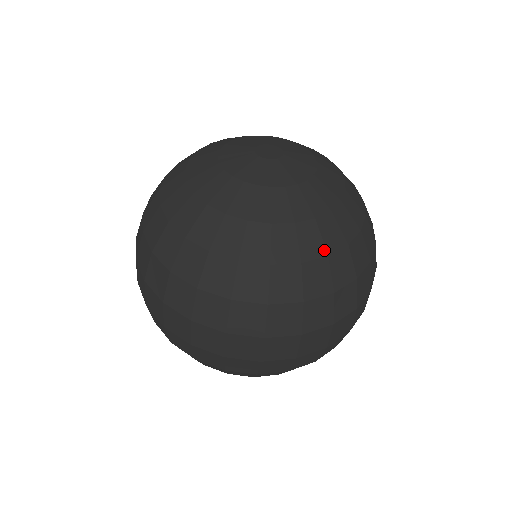
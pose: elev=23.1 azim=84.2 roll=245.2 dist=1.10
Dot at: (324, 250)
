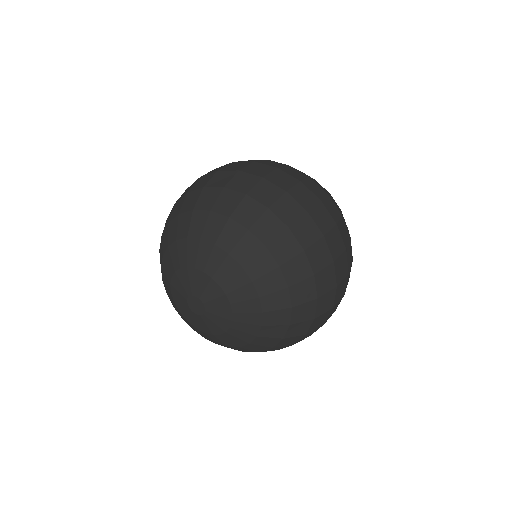
Dot at: (255, 351)
